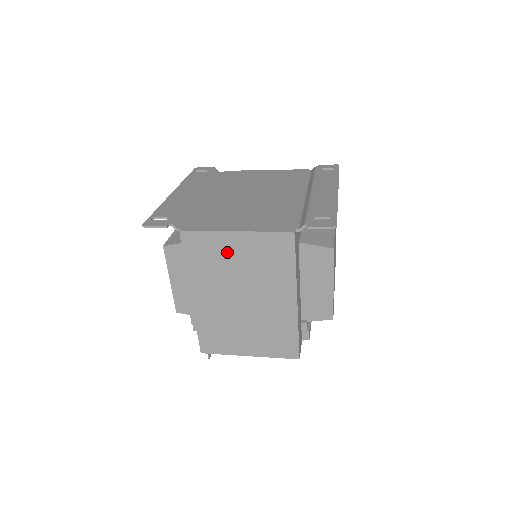
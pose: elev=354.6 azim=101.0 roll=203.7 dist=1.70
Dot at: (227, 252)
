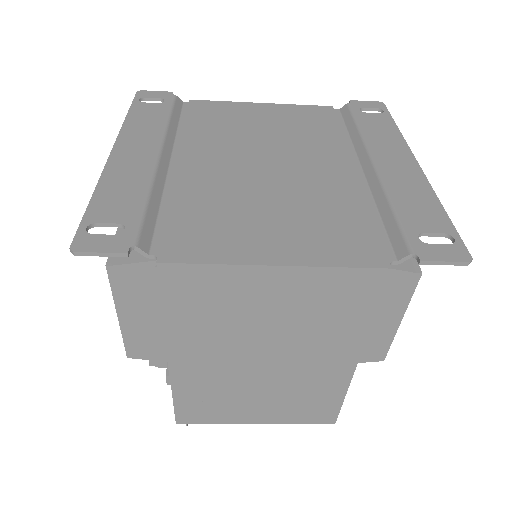
Dot at: (251, 297)
